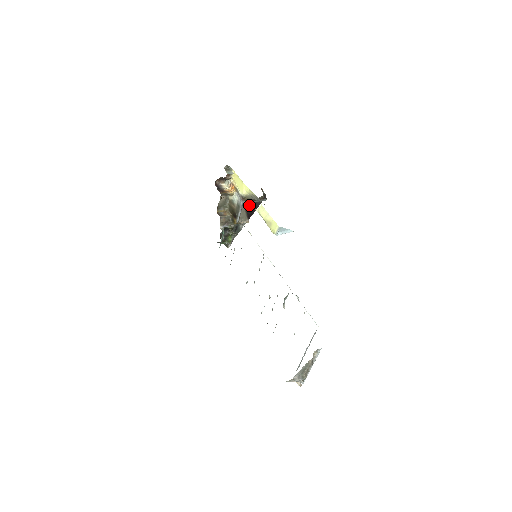
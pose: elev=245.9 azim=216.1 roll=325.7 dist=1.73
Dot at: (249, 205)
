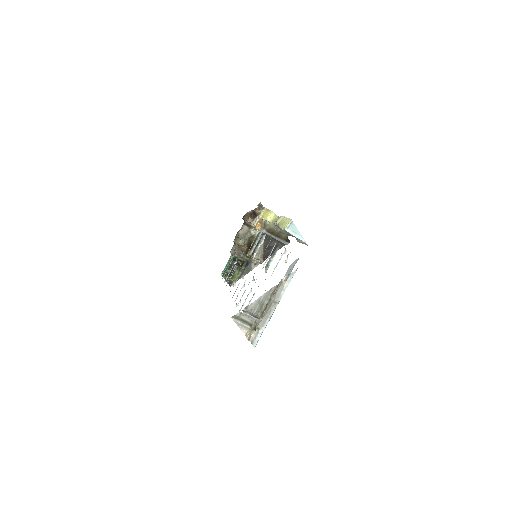
Dot at: occluded
